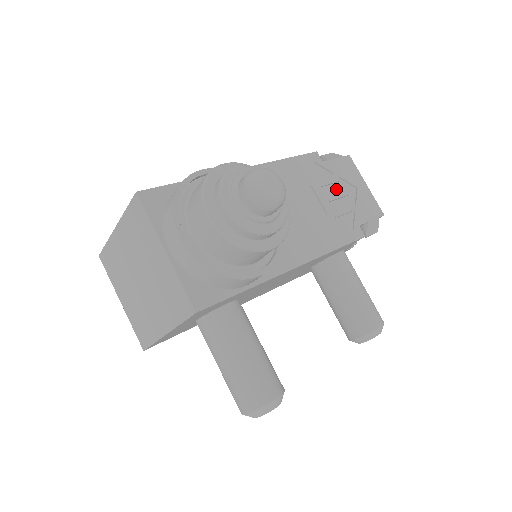
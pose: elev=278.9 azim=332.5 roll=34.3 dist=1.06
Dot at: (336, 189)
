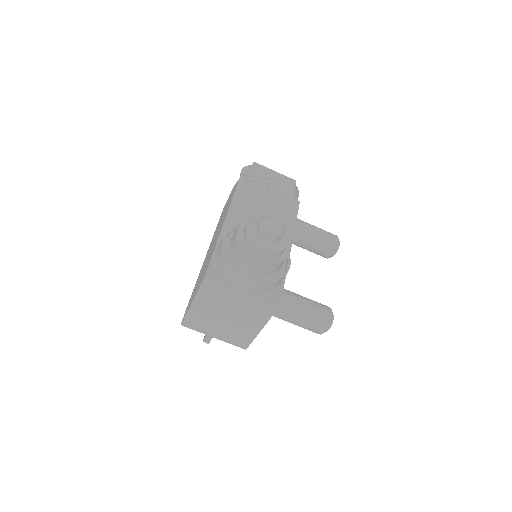
Dot at: (266, 188)
